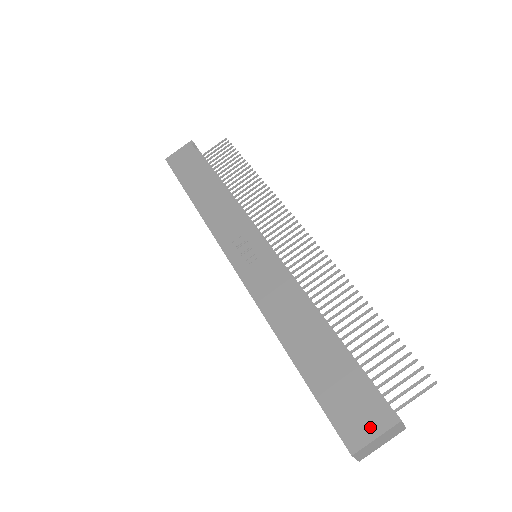
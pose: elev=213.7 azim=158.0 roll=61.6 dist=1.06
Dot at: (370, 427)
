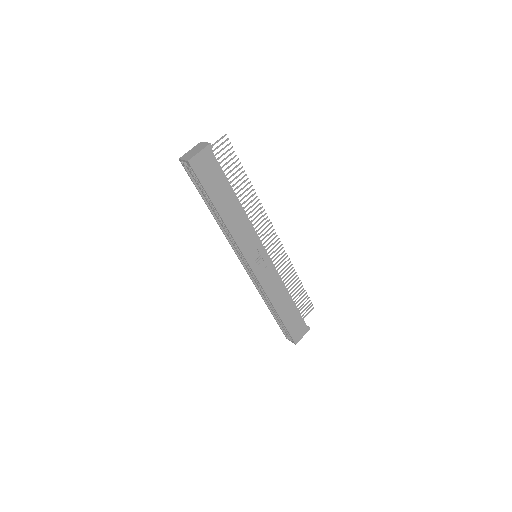
Dot at: (302, 334)
